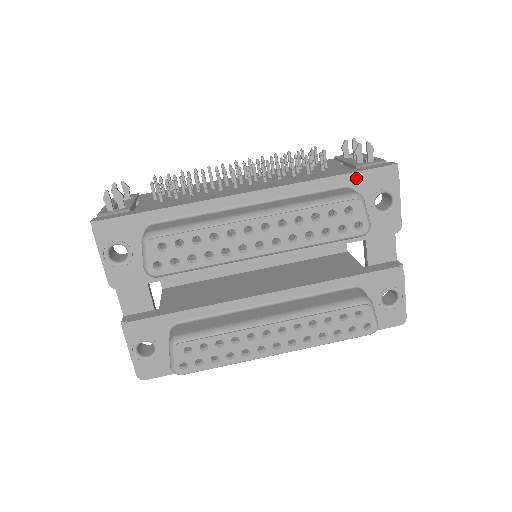
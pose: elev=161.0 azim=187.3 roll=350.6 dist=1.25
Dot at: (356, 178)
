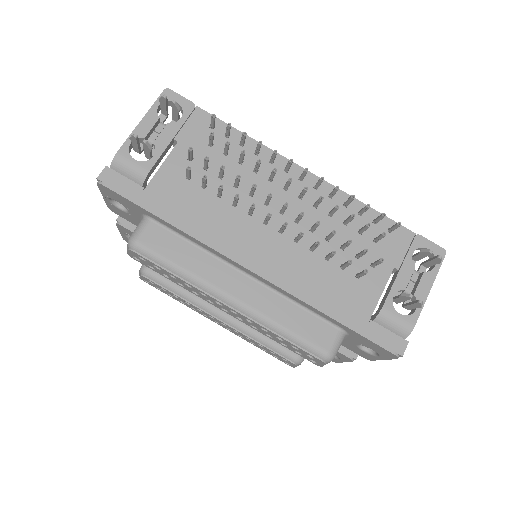
Dot at: (355, 333)
